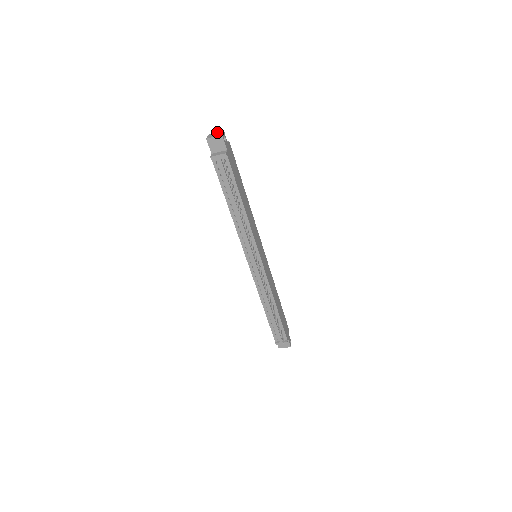
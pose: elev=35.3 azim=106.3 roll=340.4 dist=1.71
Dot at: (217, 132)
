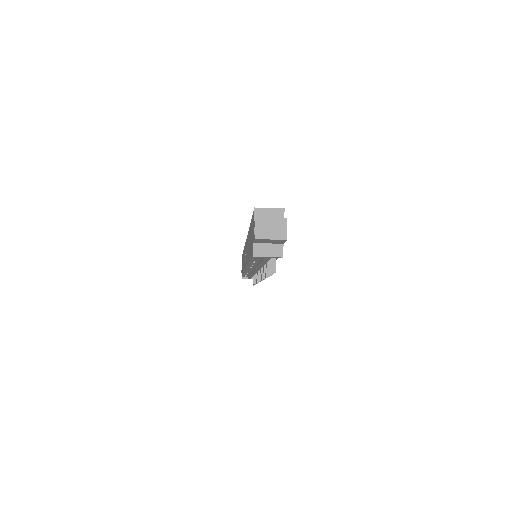
Dot at: (274, 218)
